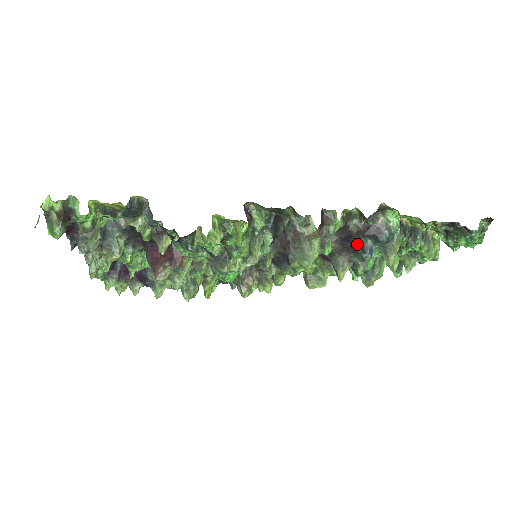
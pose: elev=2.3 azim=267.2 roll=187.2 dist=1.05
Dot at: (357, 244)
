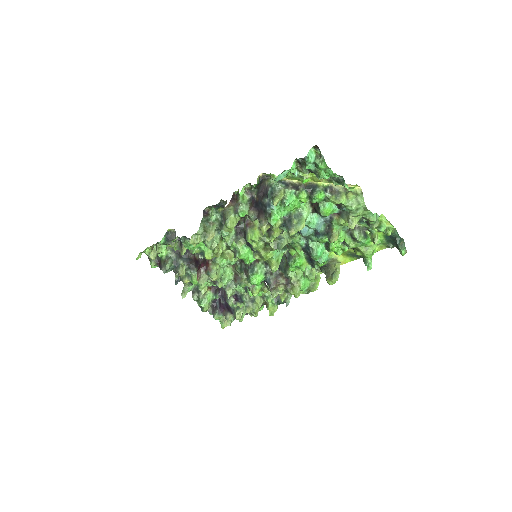
Dot at: (262, 205)
